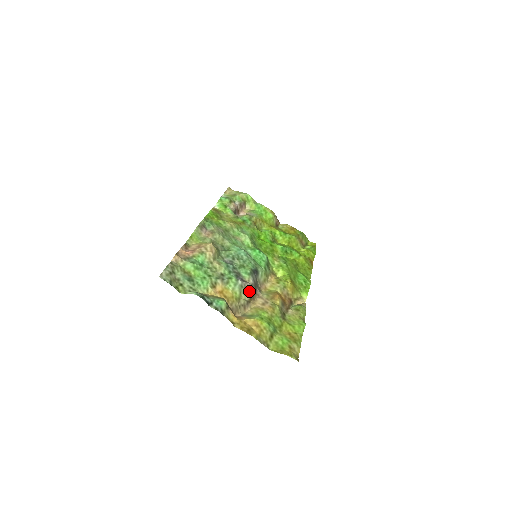
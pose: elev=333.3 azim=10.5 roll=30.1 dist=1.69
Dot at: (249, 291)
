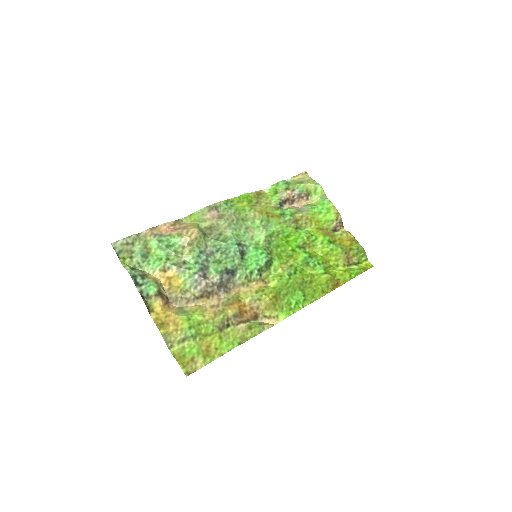
Dot at: (204, 288)
